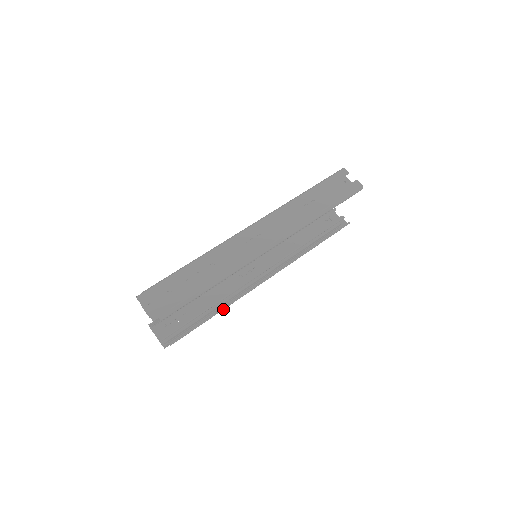
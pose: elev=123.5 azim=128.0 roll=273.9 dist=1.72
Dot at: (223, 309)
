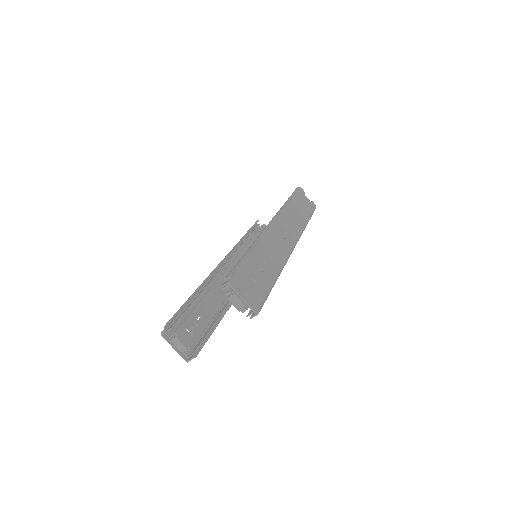
Dot at: occluded
